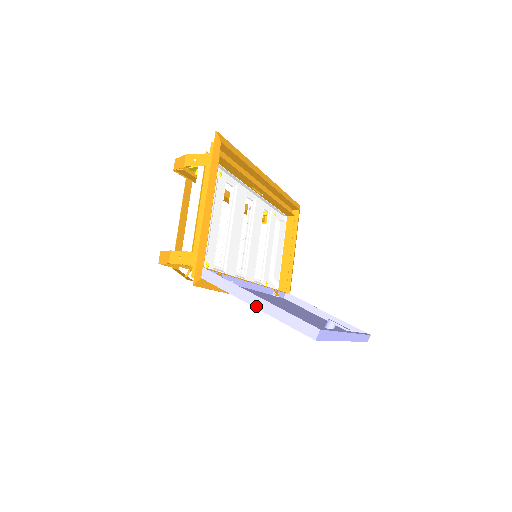
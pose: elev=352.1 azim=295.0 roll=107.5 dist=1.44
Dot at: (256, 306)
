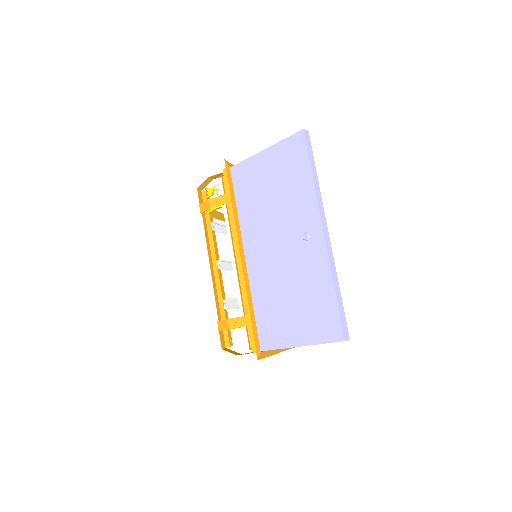
Dot at: (265, 149)
